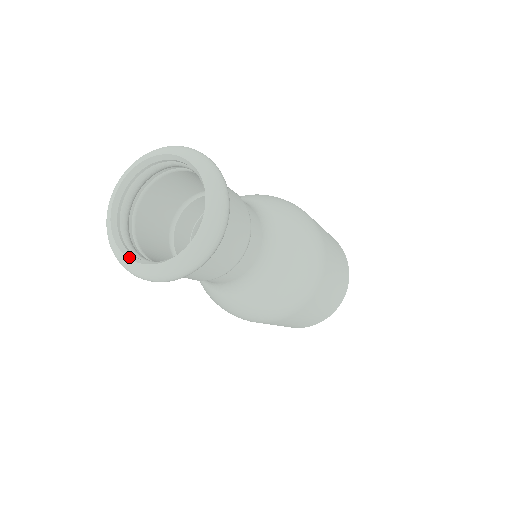
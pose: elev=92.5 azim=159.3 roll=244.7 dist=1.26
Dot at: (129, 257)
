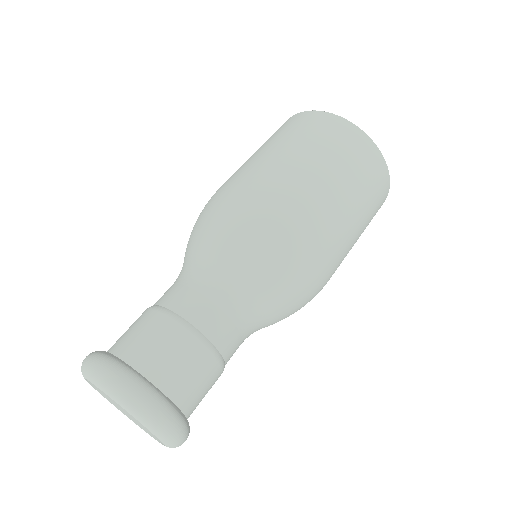
Dot at: (134, 421)
